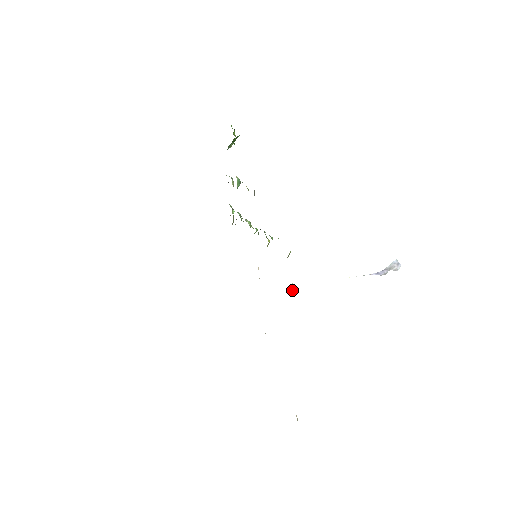
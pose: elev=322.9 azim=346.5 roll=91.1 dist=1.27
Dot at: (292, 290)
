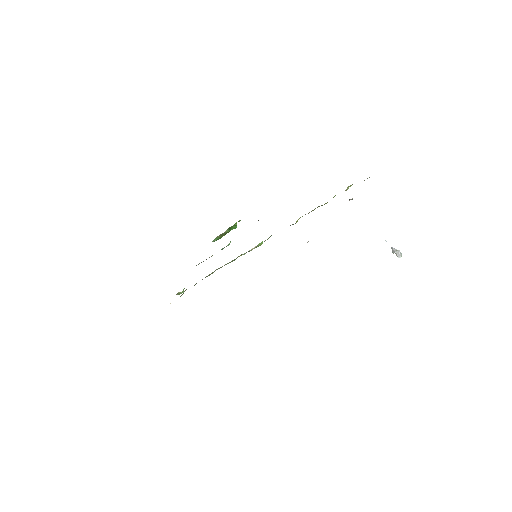
Dot at: occluded
